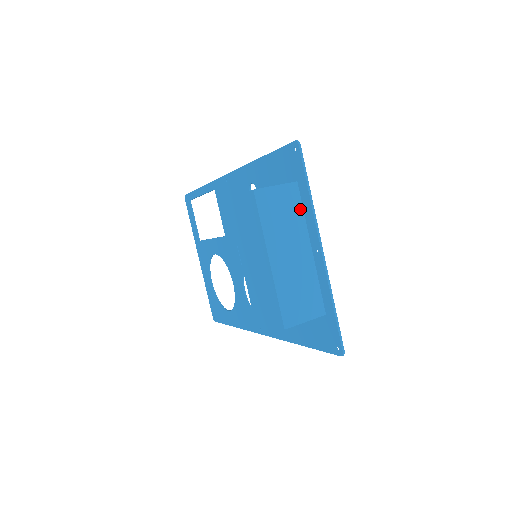
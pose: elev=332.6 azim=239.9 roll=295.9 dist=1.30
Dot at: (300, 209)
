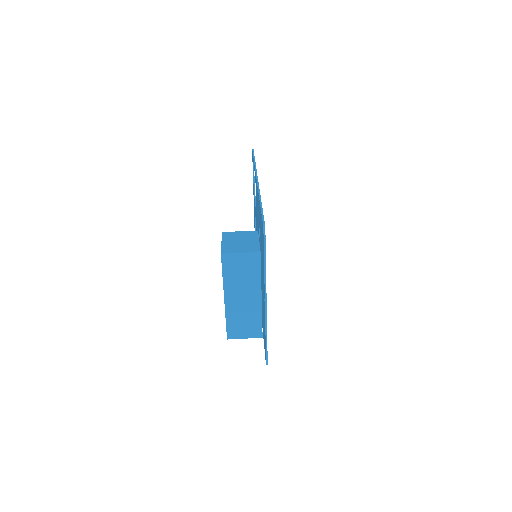
Dot at: (258, 271)
